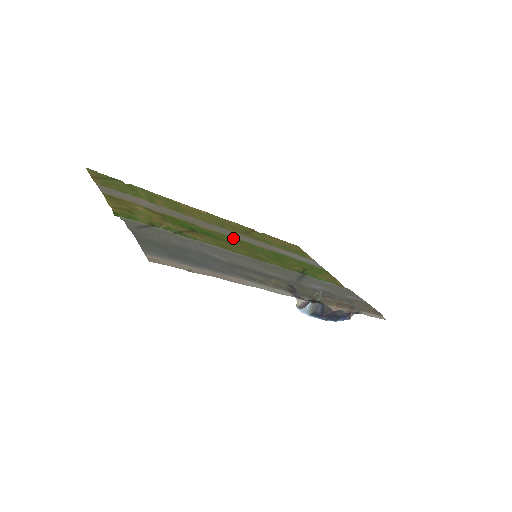
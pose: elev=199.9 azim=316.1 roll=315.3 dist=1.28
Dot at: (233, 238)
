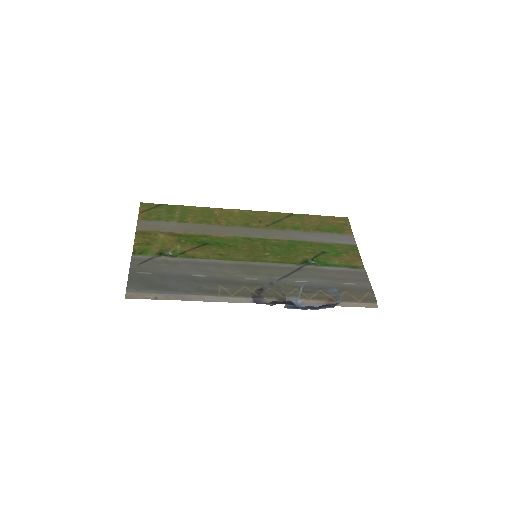
Dot at: (245, 239)
